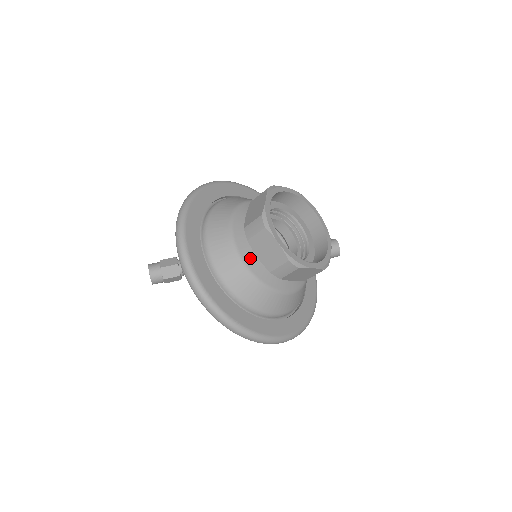
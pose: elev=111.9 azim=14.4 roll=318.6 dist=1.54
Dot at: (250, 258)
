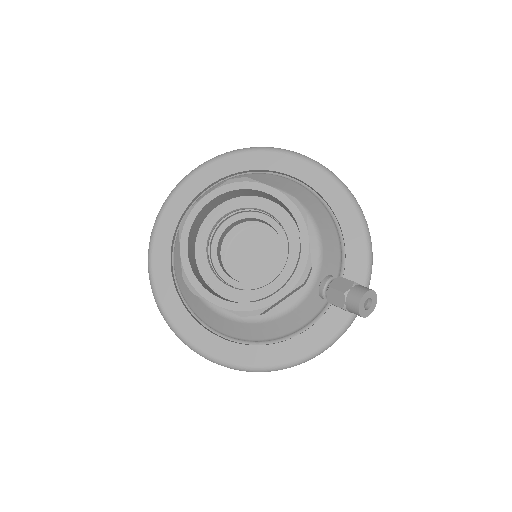
Dot at: occluded
